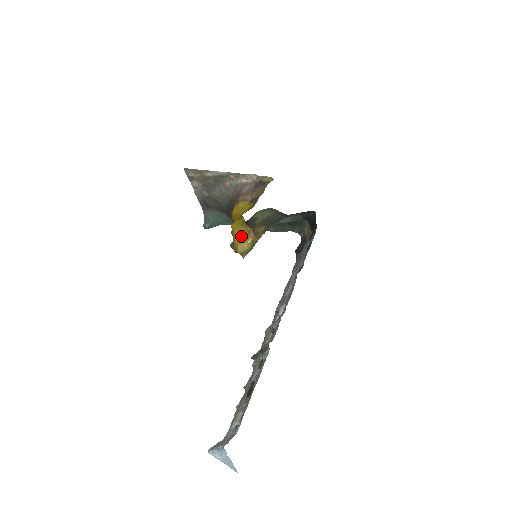
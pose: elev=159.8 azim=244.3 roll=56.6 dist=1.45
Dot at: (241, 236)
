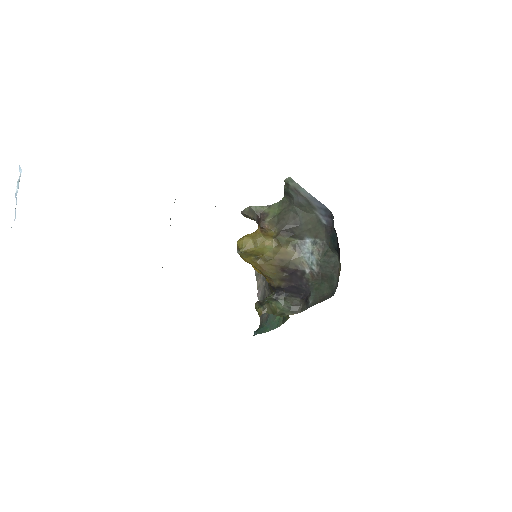
Dot at: occluded
